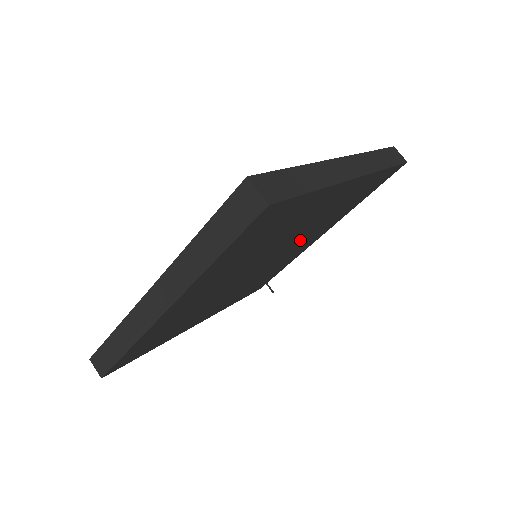
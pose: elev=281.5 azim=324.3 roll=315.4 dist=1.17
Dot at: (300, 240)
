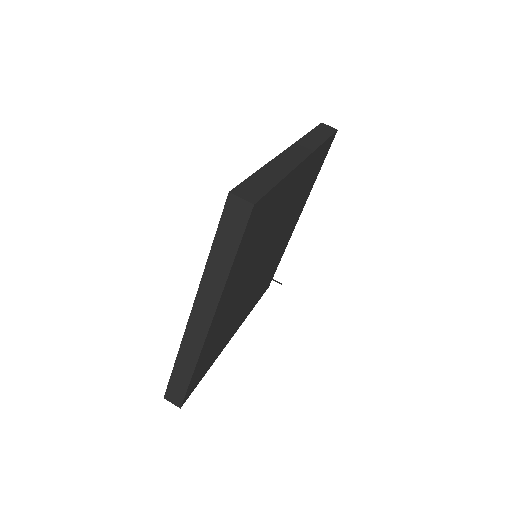
Dot at: (284, 228)
